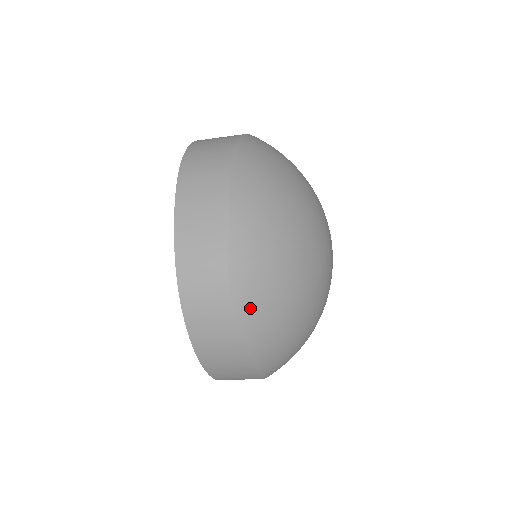
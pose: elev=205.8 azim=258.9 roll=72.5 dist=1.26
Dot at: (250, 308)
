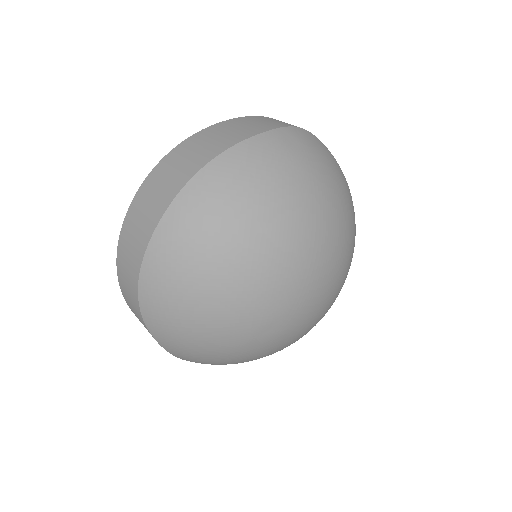
Dot at: occluded
